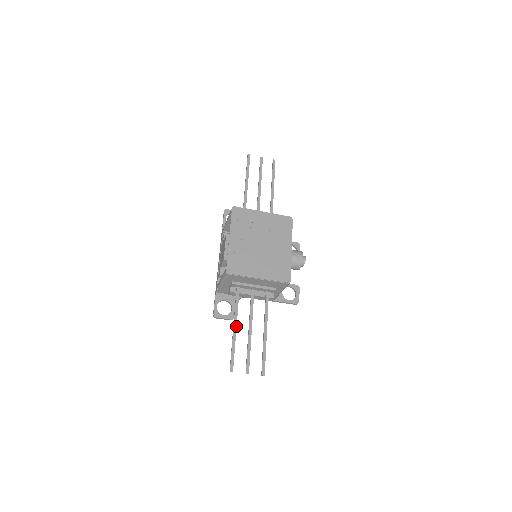
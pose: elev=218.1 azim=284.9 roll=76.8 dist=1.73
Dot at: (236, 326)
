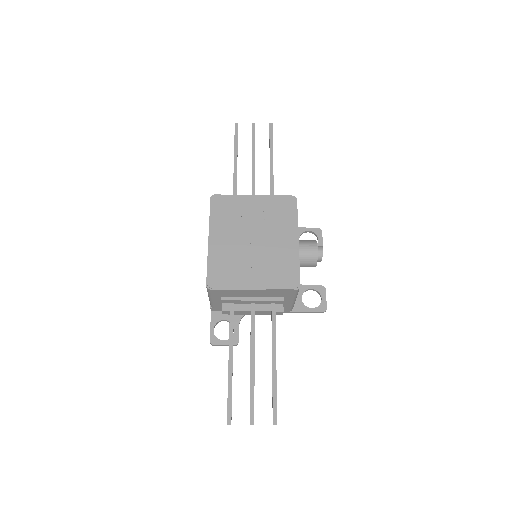
Dot at: (232, 358)
